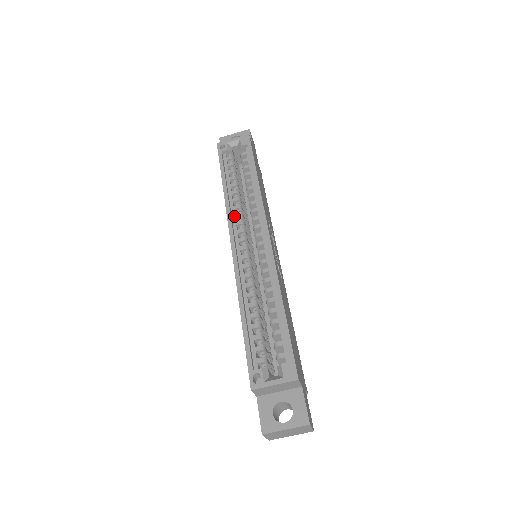
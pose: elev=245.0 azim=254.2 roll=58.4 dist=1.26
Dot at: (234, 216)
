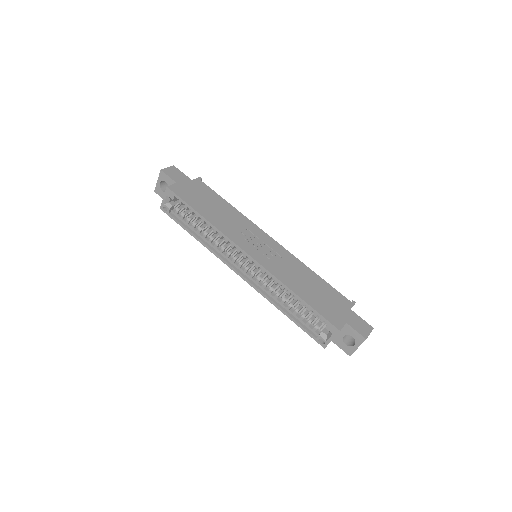
Dot at: (221, 253)
